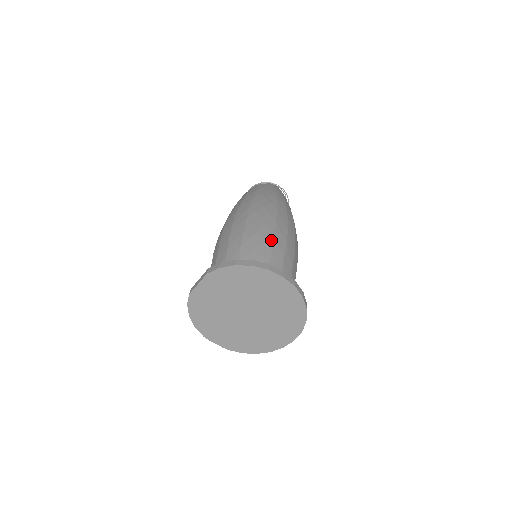
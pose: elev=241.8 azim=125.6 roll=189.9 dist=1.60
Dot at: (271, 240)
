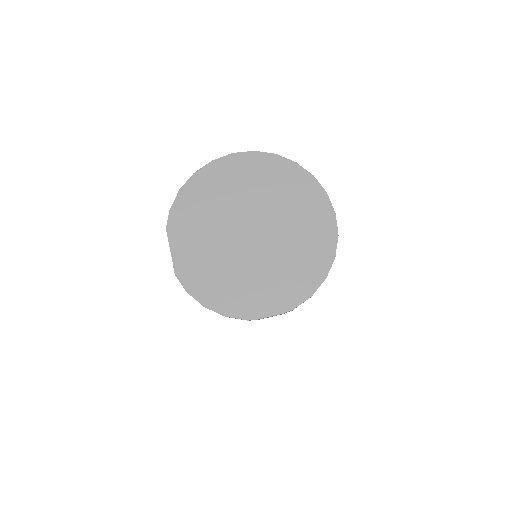
Dot at: occluded
